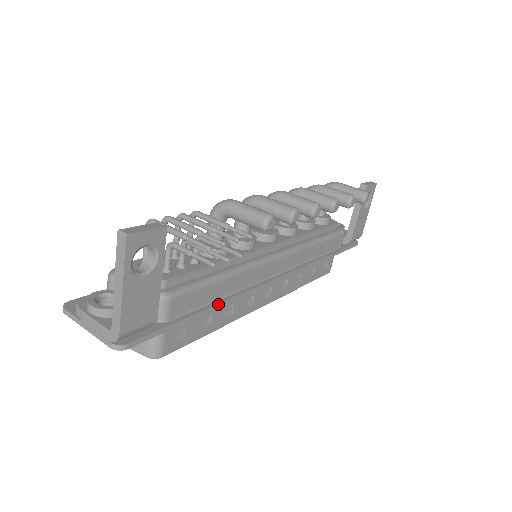
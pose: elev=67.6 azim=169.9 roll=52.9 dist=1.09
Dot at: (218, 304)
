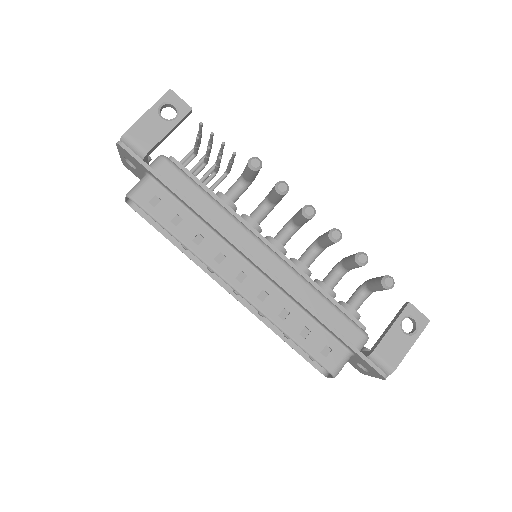
Dot at: (190, 202)
